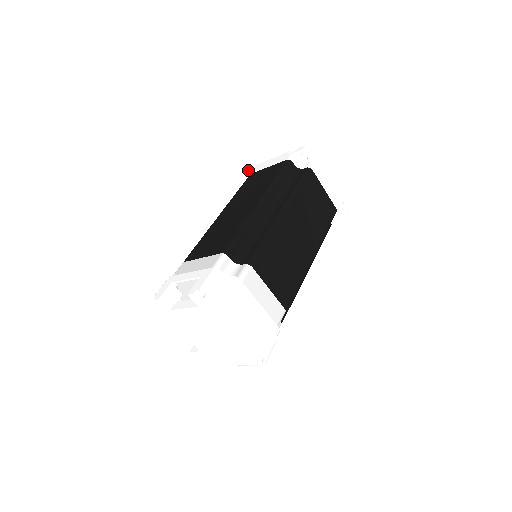
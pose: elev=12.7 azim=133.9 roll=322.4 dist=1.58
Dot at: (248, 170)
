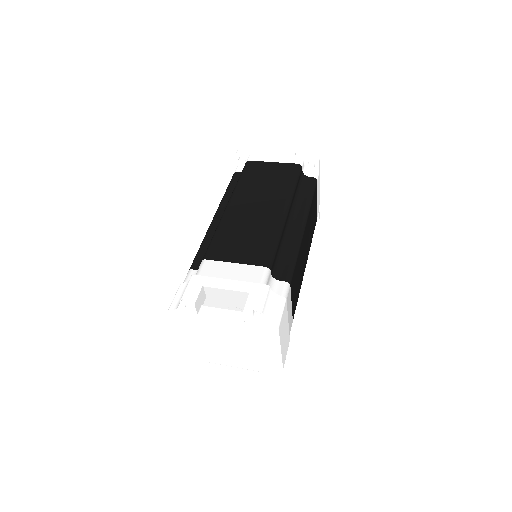
Dot at: (242, 153)
